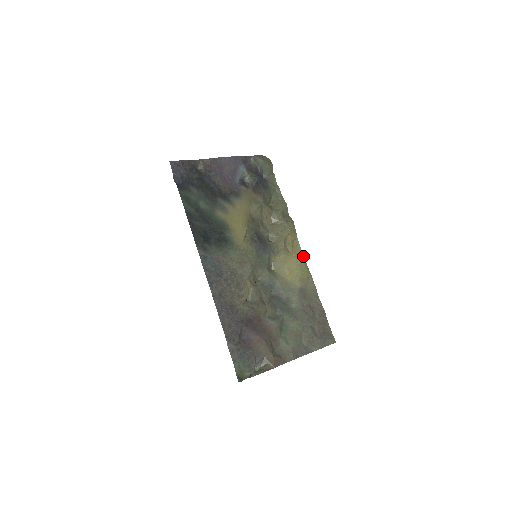
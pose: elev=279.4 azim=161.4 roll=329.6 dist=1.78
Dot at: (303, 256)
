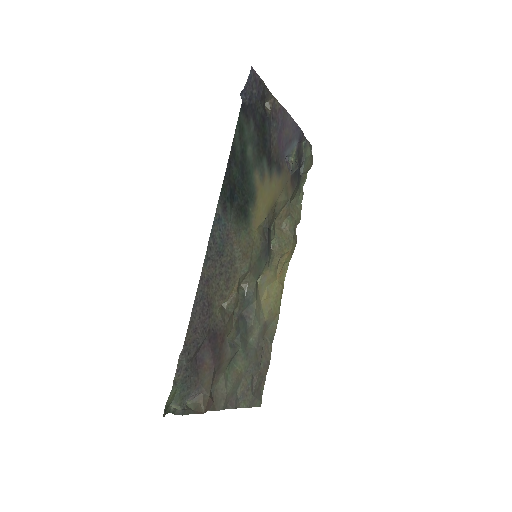
Dot at: (283, 286)
